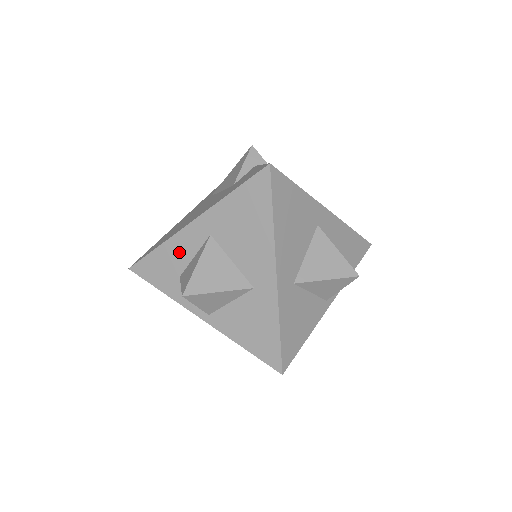
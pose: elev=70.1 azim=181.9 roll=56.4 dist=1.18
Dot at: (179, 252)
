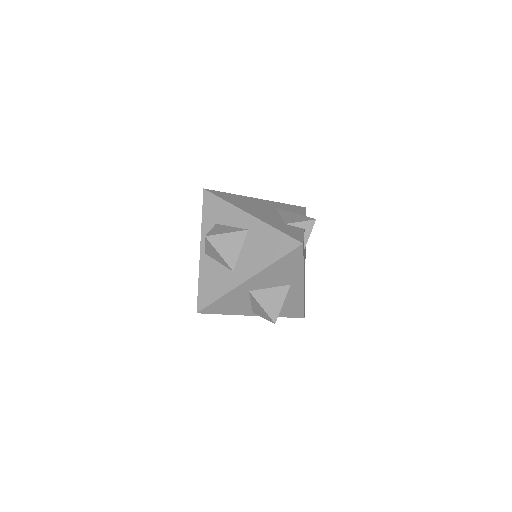
Dot at: (229, 216)
